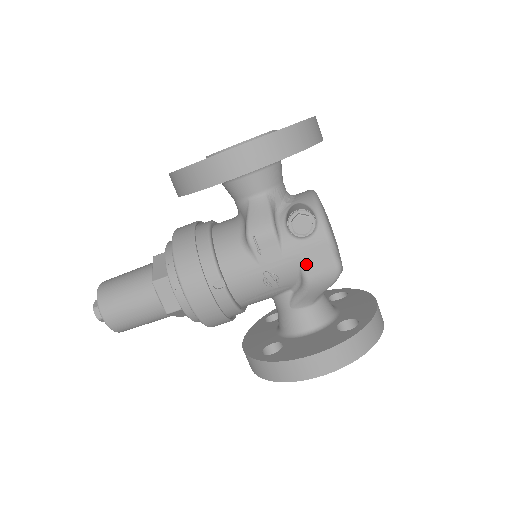
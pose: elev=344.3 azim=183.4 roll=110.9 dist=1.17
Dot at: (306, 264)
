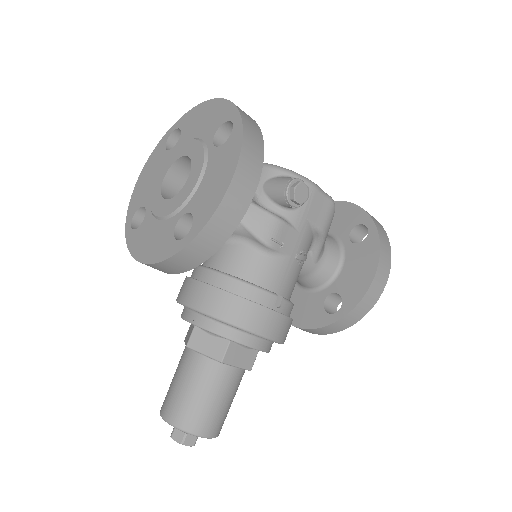
Dot at: (315, 220)
